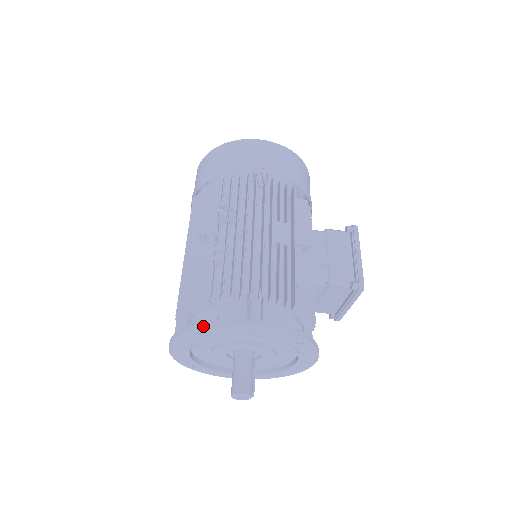
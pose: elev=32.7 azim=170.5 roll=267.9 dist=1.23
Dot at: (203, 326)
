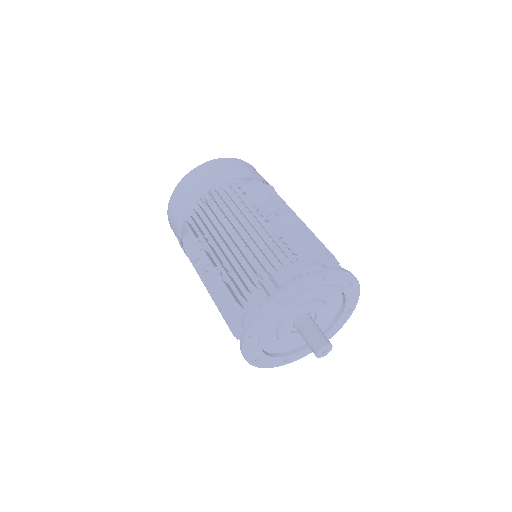
Dot at: (334, 270)
